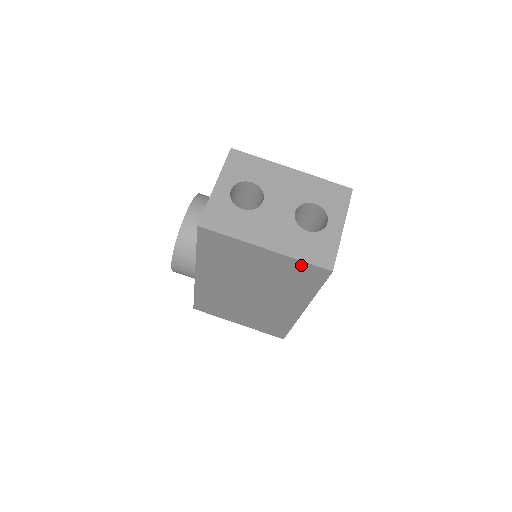
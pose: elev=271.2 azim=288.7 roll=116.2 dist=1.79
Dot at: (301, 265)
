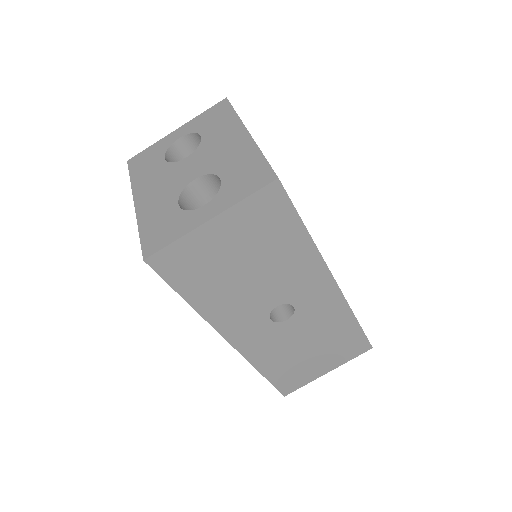
Dot at: occluded
